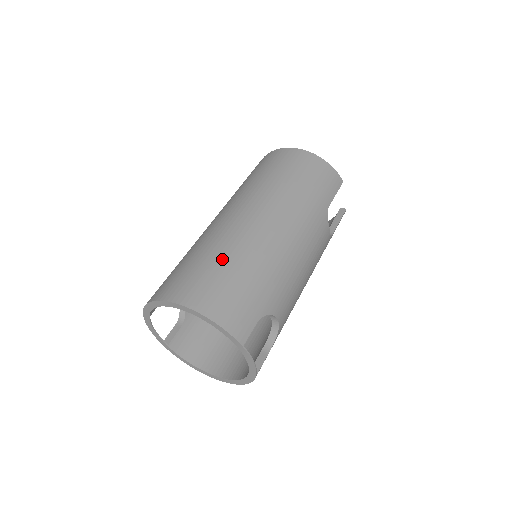
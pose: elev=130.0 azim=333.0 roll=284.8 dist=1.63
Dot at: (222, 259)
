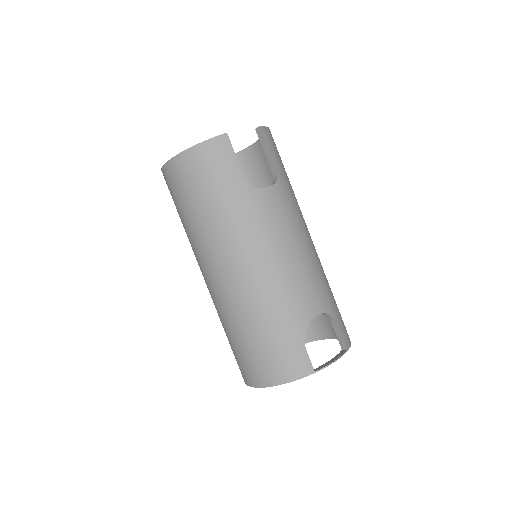
Dot at: (240, 333)
